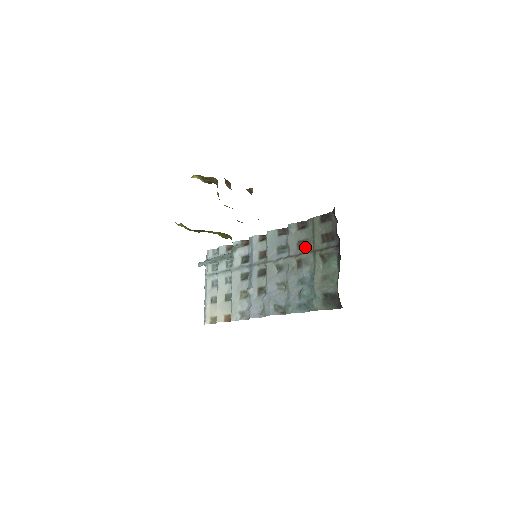
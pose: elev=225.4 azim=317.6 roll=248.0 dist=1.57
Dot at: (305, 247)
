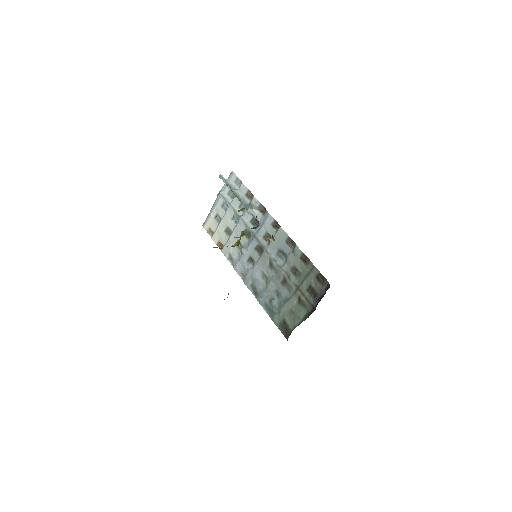
Dot at: (295, 276)
